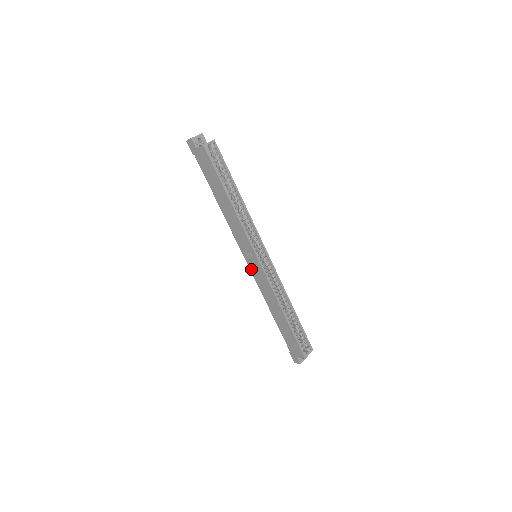
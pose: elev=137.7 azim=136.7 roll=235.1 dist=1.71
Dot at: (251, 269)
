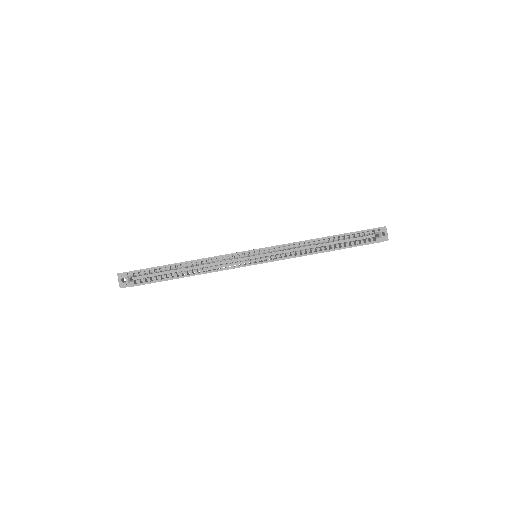
Dot at: occluded
